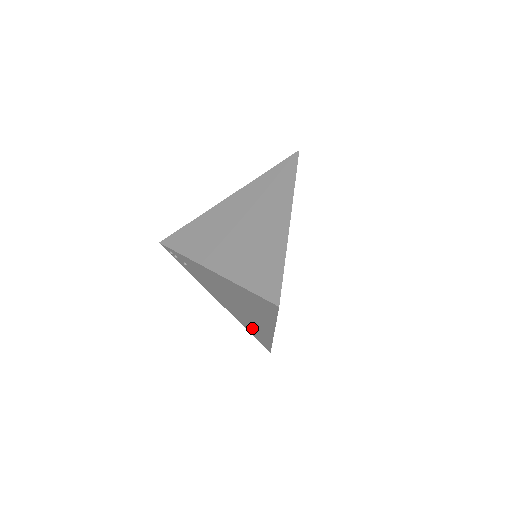
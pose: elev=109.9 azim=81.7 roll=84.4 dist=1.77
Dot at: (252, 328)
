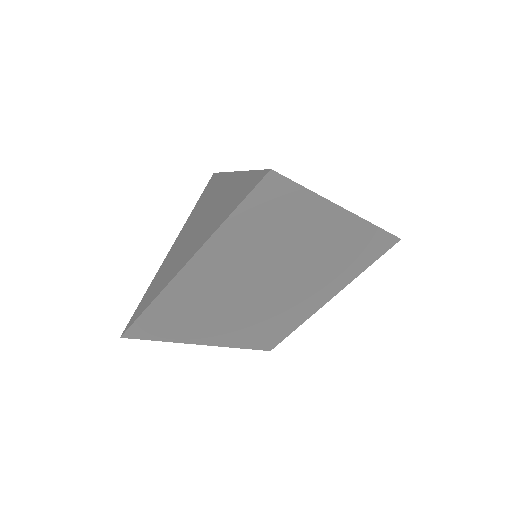
Dot at: occluded
